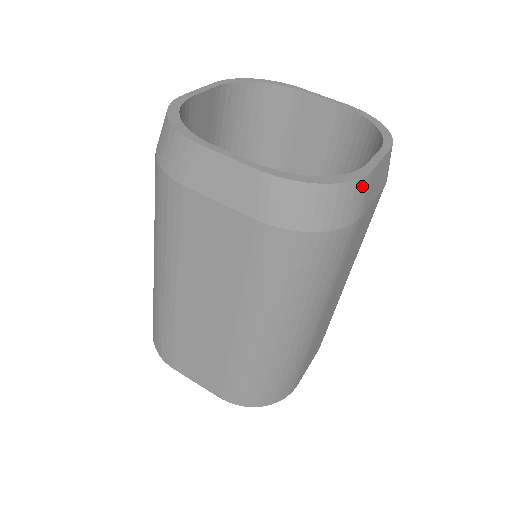
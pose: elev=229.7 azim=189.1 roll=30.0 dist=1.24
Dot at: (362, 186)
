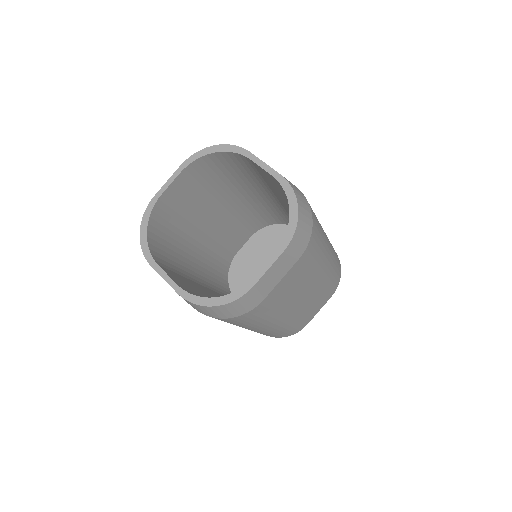
Dot at: (246, 297)
